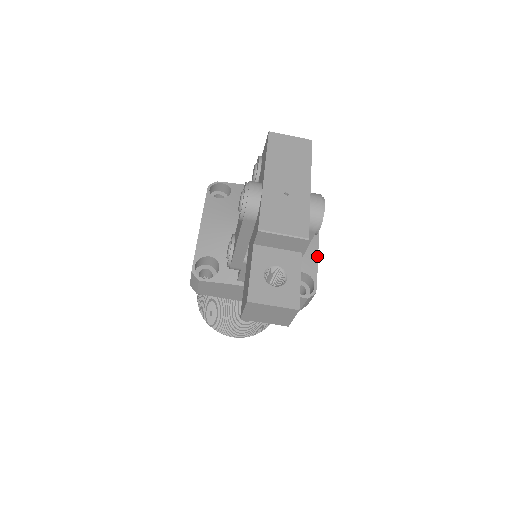
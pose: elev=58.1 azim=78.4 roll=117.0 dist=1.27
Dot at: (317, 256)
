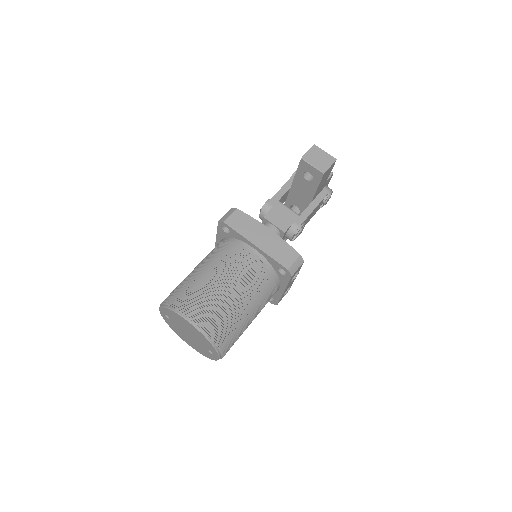
Dot at: occluded
